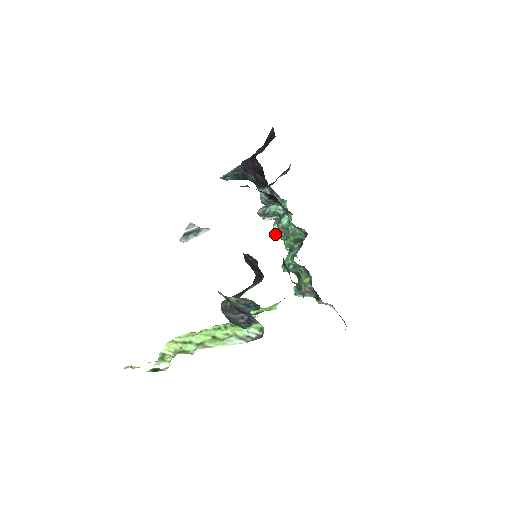
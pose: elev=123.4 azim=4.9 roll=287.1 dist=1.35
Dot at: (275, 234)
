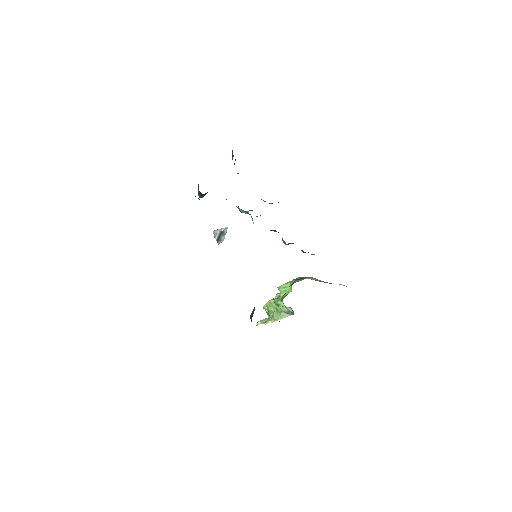
Dot at: occluded
